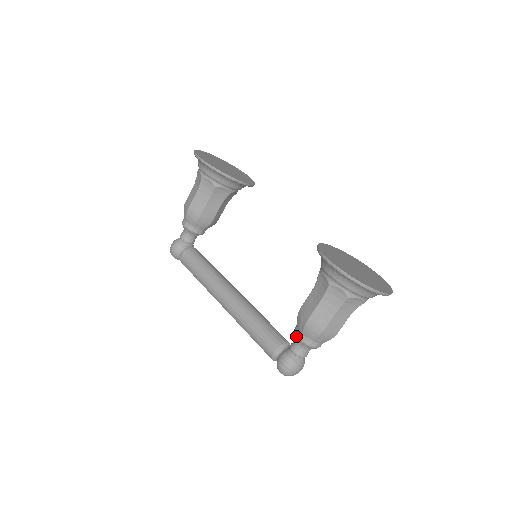
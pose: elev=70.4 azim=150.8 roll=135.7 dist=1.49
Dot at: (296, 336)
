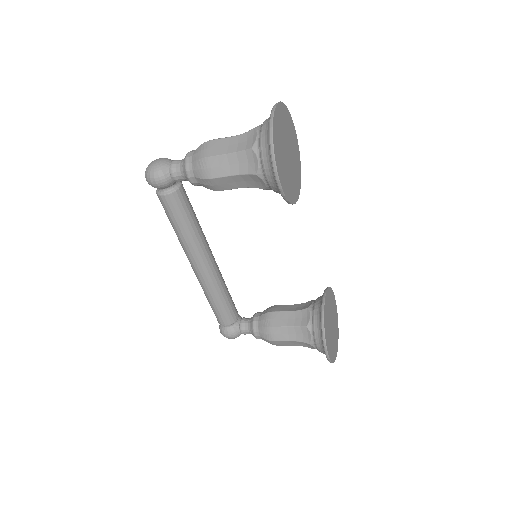
Dot at: (253, 333)
